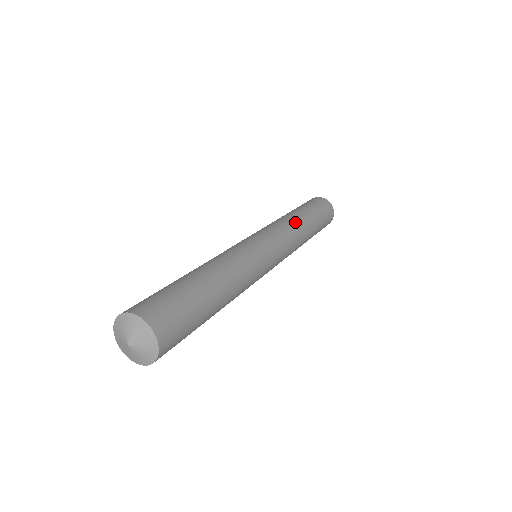
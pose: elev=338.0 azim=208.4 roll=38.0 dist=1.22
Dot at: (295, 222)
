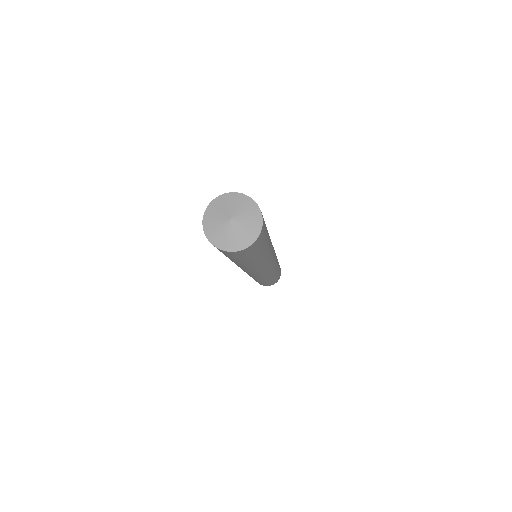
Dot at: occluded
